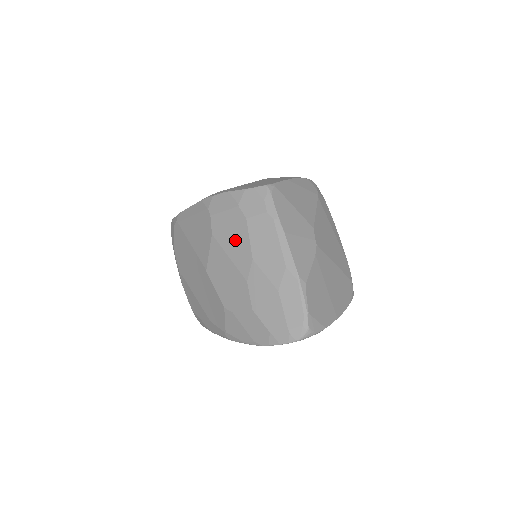
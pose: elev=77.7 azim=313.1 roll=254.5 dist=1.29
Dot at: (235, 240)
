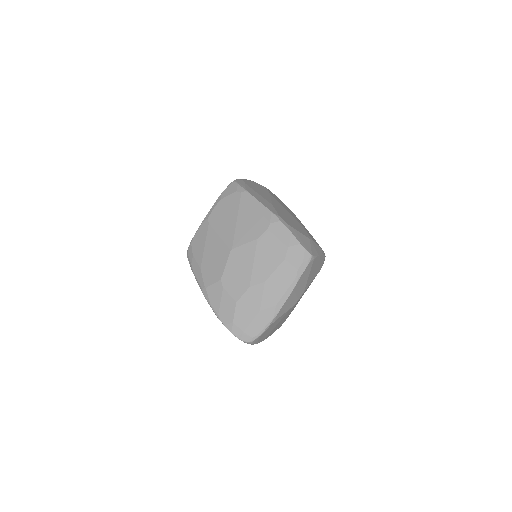
Dot at: (267, 260)
